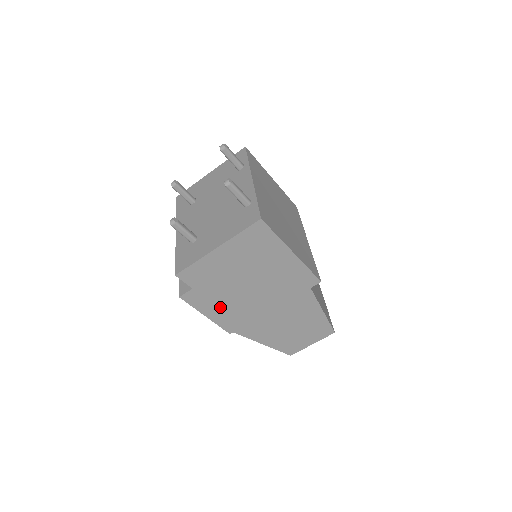
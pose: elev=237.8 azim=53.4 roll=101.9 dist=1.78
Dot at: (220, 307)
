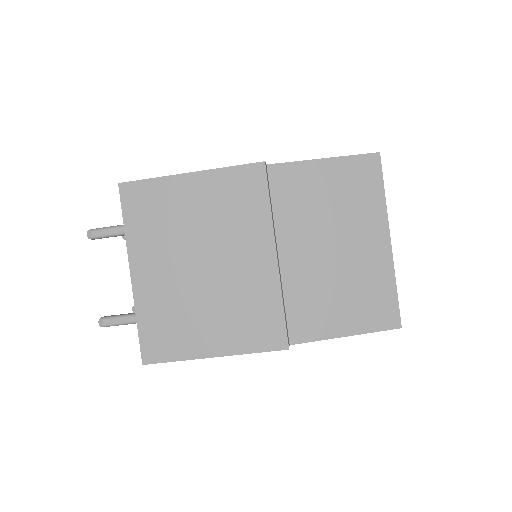
Dot at: occluded
